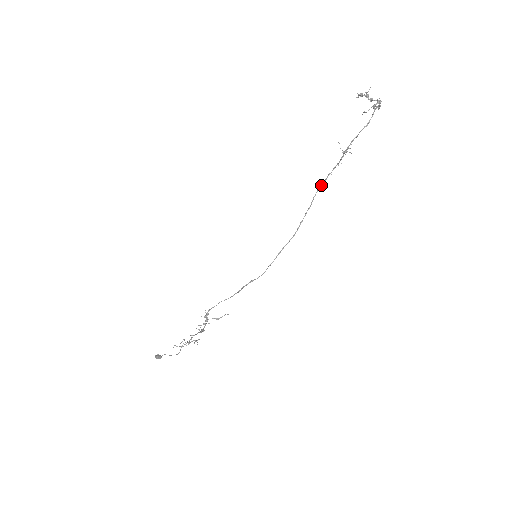
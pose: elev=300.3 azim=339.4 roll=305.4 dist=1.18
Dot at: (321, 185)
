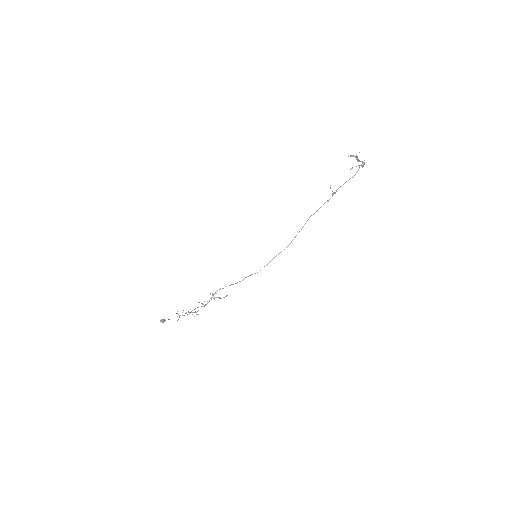
Dot at: occluded
